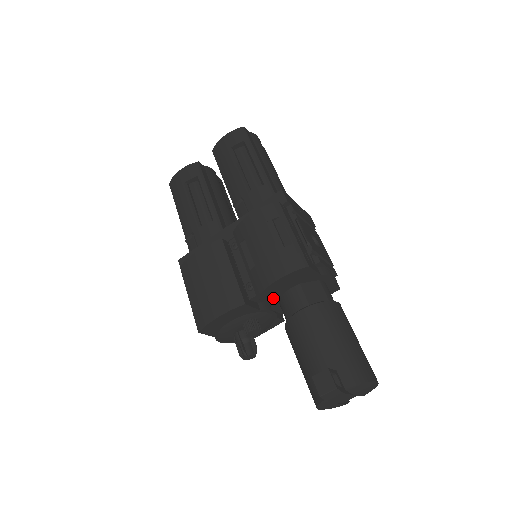
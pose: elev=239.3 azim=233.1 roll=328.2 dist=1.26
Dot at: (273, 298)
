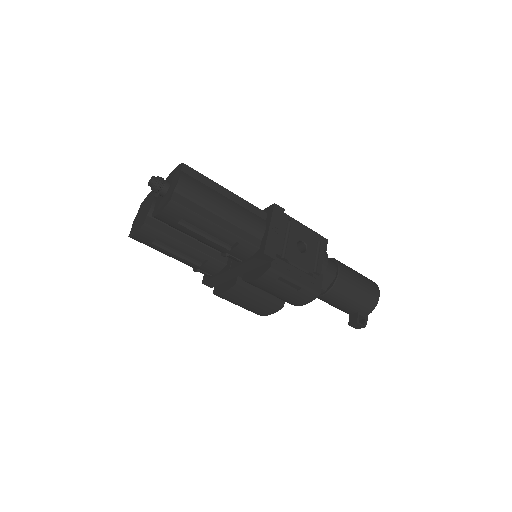
Dot at: occluded
